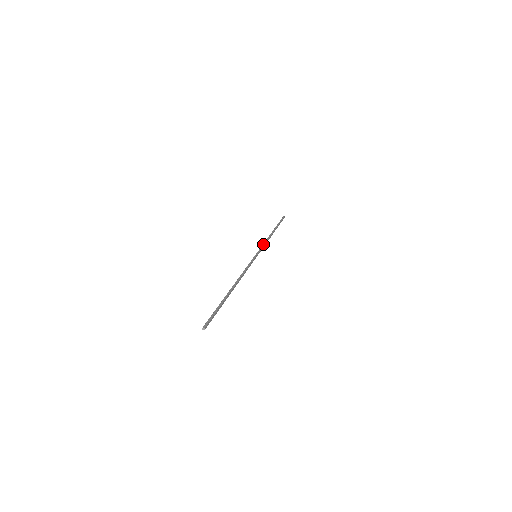
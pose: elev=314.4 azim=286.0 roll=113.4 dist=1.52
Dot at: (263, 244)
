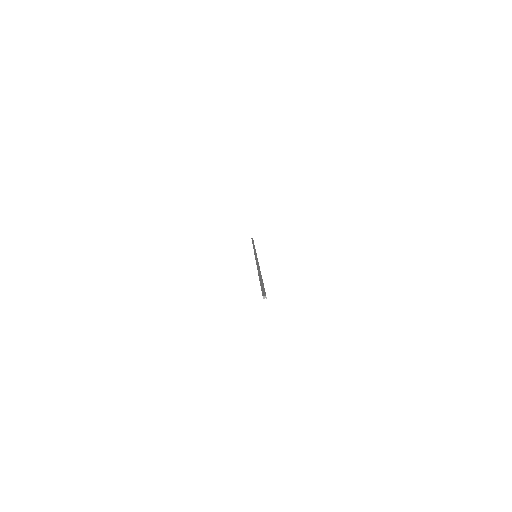
Dot at: (254, 250)
